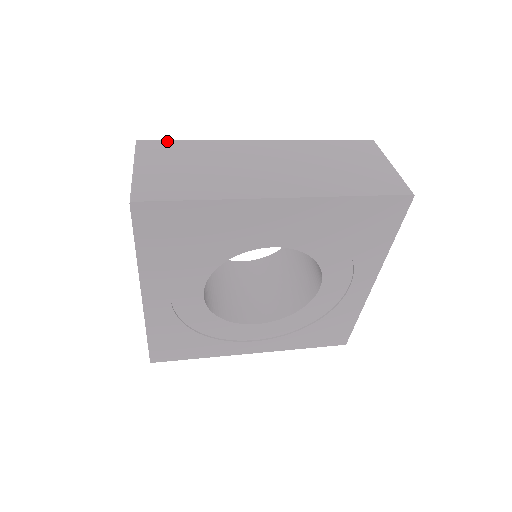
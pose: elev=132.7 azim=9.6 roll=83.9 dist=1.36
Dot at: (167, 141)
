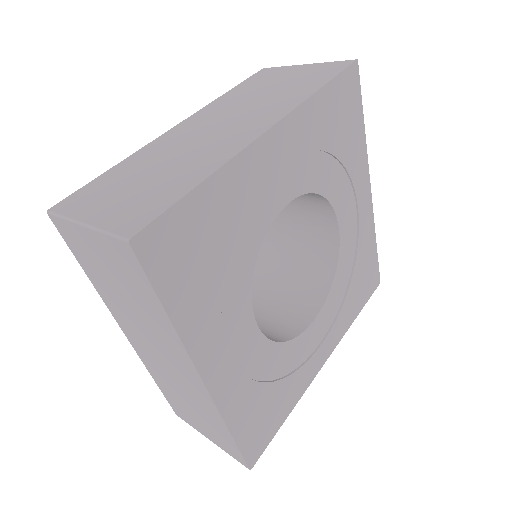
Dot at: (84, 188)
